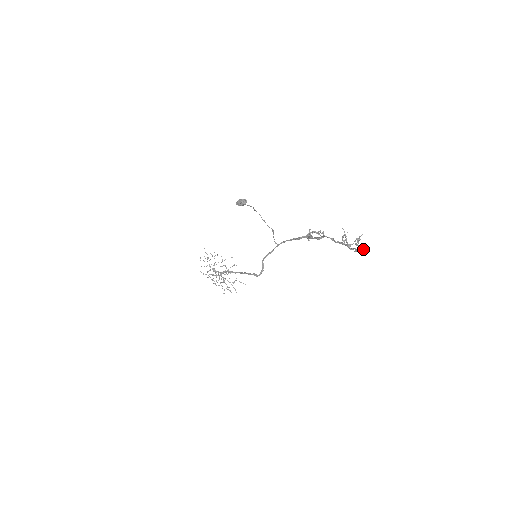
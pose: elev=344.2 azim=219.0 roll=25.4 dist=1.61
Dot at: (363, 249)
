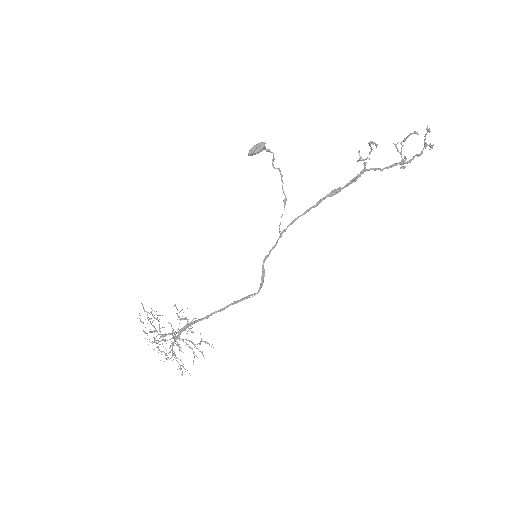
Dot at: (431, 145)
